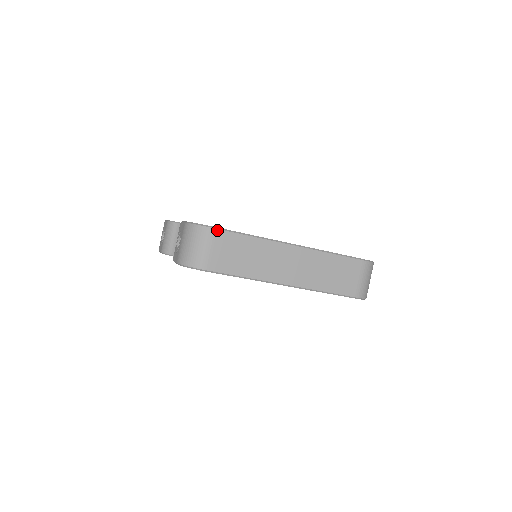
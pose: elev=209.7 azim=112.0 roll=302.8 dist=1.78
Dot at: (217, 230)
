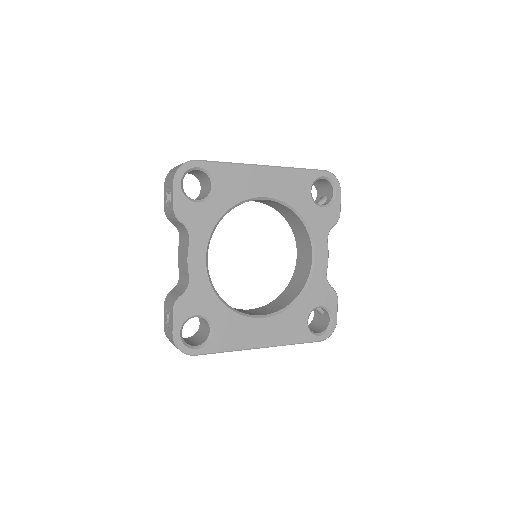
Dot at: (196, 355)
